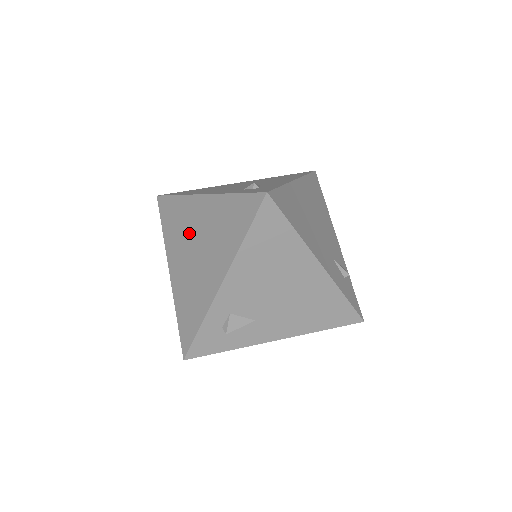
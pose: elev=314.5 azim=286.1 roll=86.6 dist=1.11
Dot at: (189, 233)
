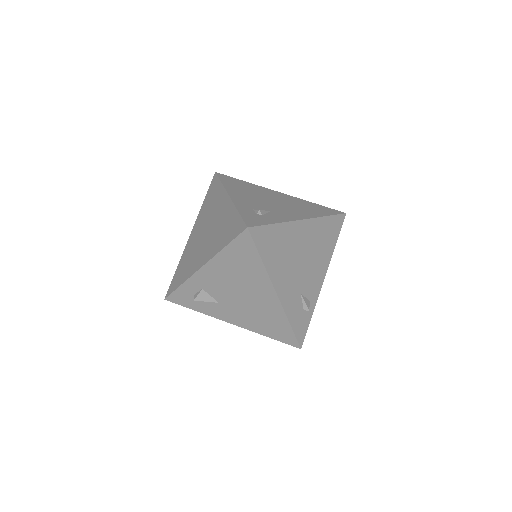
Dot at: (210, 217)
